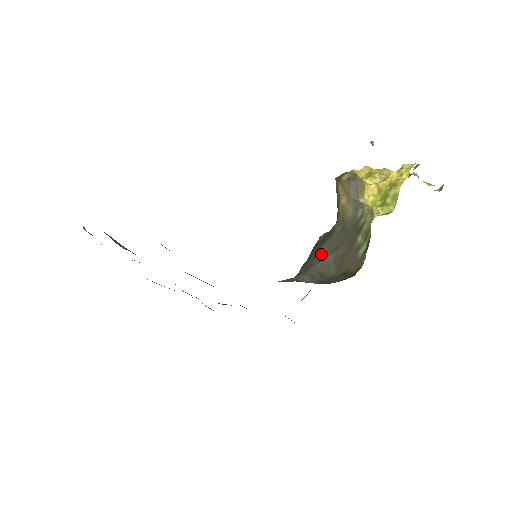
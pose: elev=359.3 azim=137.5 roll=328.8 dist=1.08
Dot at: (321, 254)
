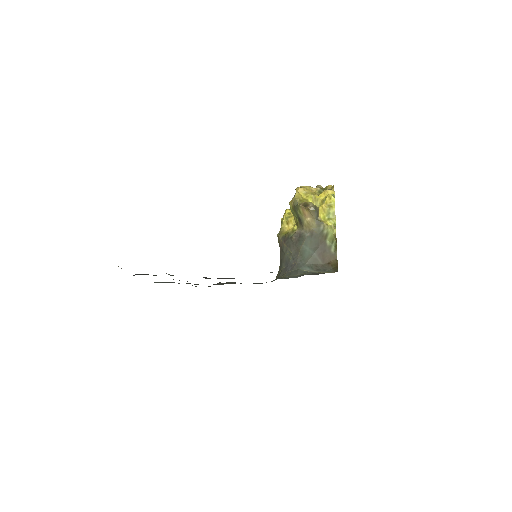
Dot at: (306, 252)
